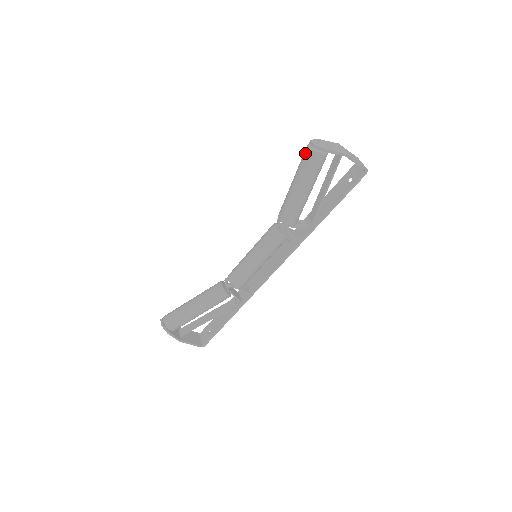
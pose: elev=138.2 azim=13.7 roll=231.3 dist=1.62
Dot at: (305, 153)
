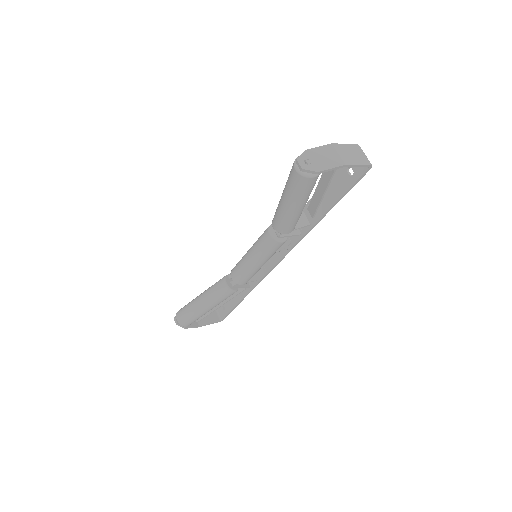
Dot at: (292, 175)
